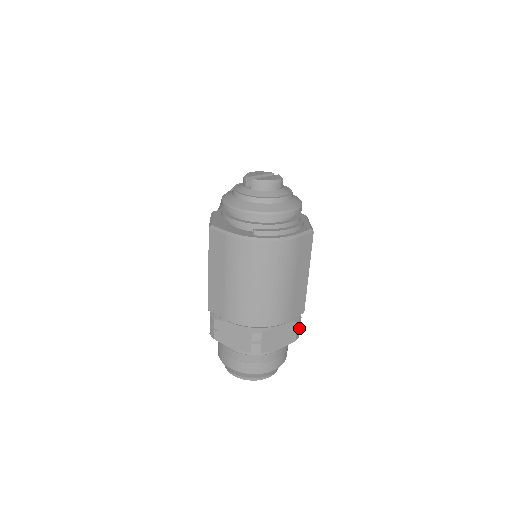
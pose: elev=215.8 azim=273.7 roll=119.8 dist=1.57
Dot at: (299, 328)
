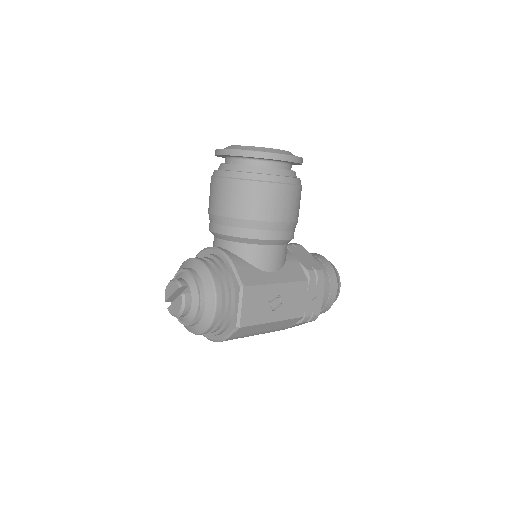
Dot at: (312, 316)
